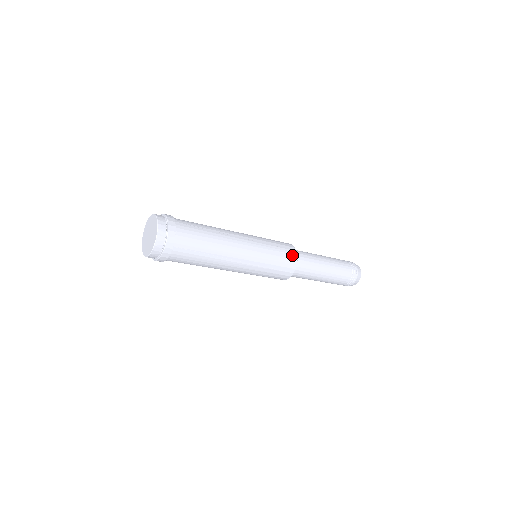
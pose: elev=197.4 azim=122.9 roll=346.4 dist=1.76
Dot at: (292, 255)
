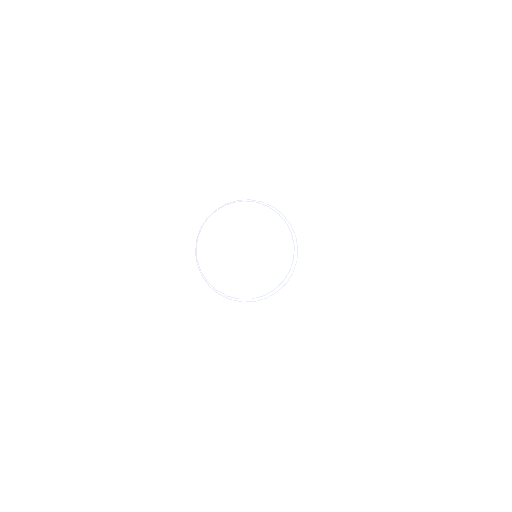
Dot at: occluded
